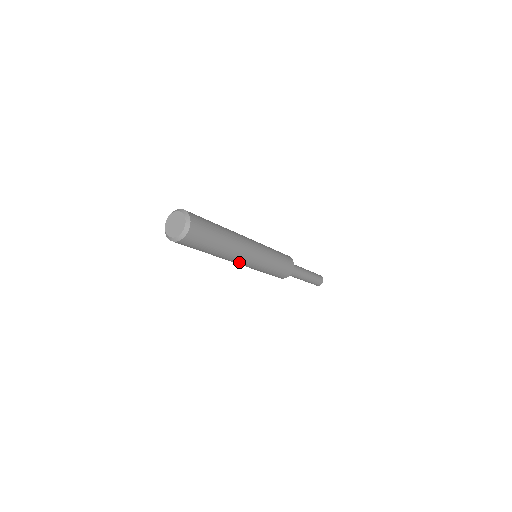
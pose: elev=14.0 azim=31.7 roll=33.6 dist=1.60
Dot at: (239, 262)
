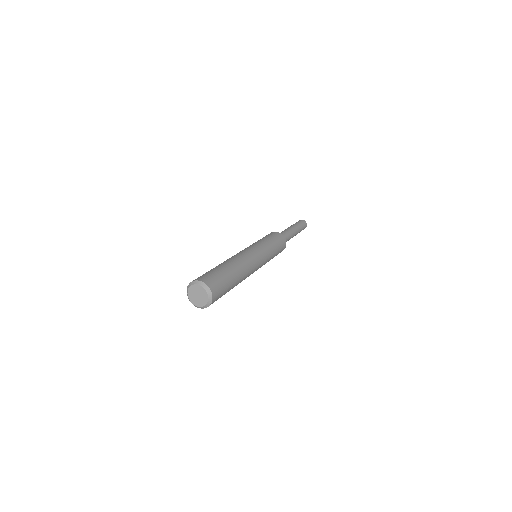
Dot at: (252, 272)
